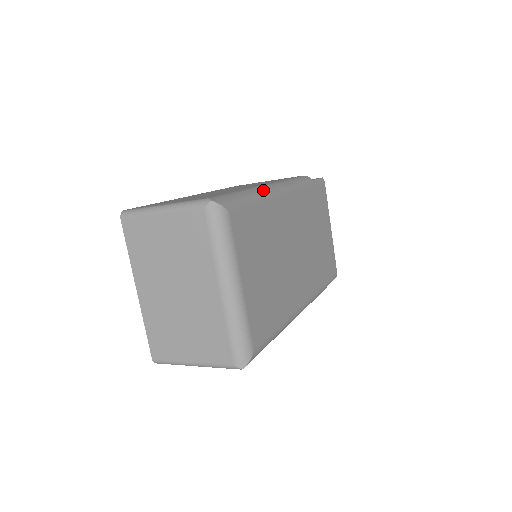
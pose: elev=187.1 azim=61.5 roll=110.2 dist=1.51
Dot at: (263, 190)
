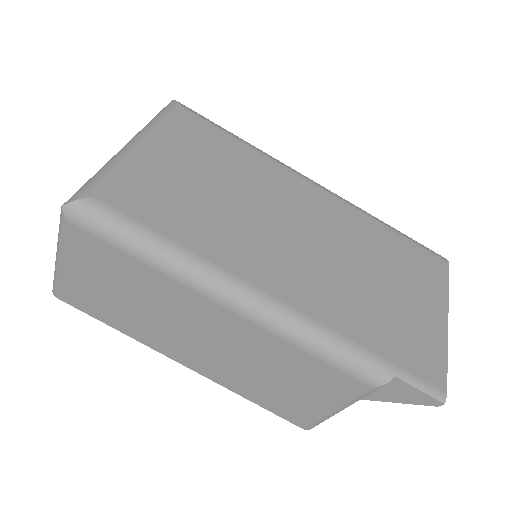
Dot at: occluded
